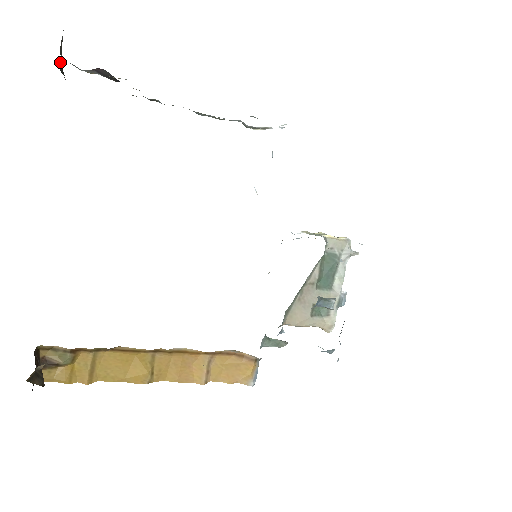
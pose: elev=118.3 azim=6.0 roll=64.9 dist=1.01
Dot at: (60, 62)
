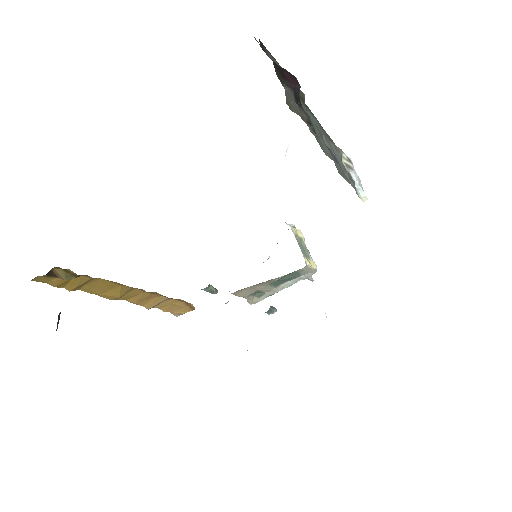
Dot at: occluded
